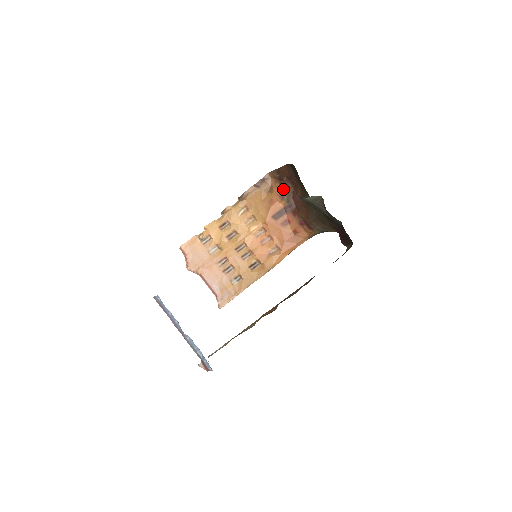
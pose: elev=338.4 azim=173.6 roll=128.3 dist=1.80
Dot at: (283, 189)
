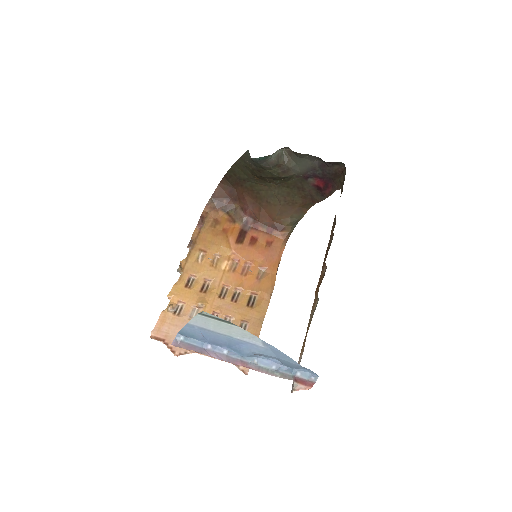
Dot at: (229, 213)
